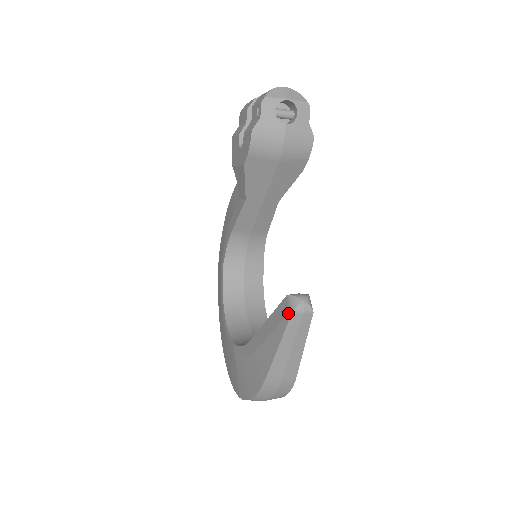
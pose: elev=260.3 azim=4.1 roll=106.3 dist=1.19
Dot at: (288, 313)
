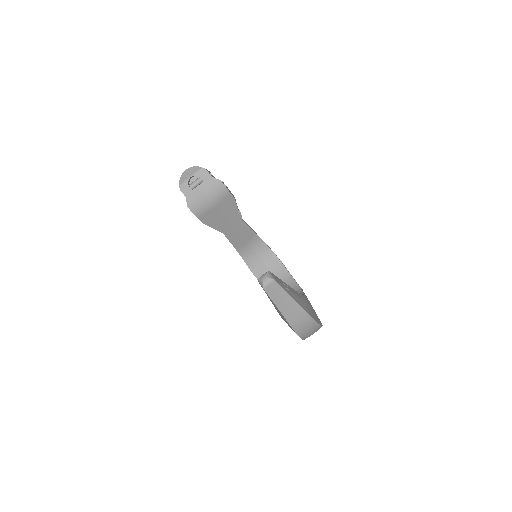
Dot at: (263, 289)
